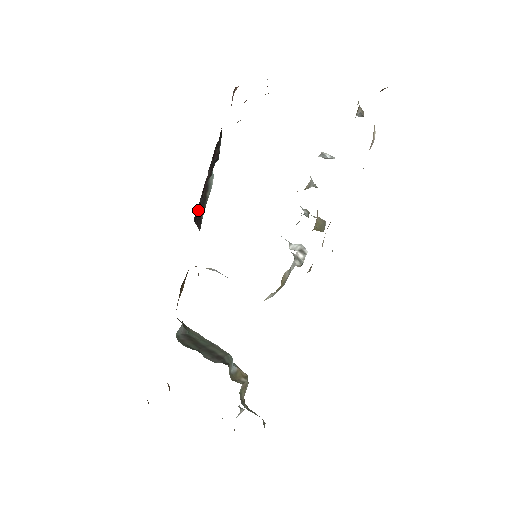
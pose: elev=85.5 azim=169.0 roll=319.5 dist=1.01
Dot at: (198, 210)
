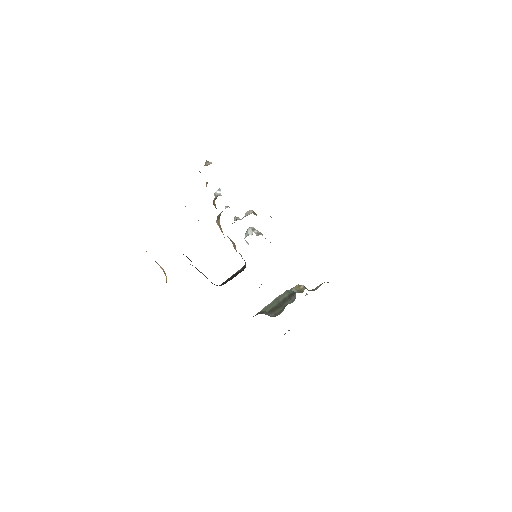
Dot at: occluded
